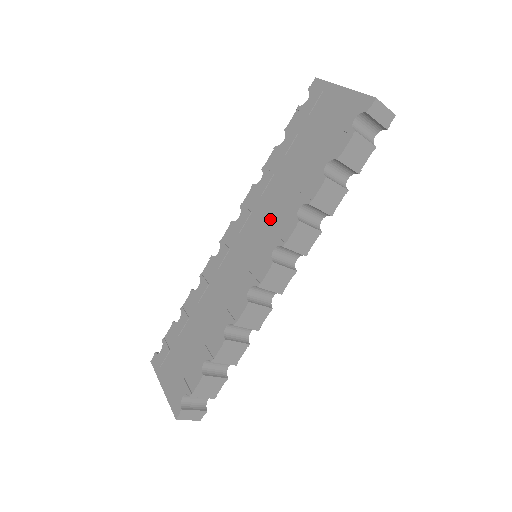
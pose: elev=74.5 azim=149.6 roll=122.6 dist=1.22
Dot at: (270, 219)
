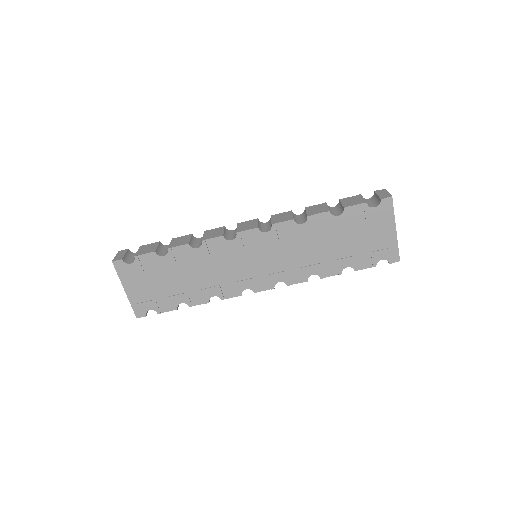
Dot at: (290, 260)
